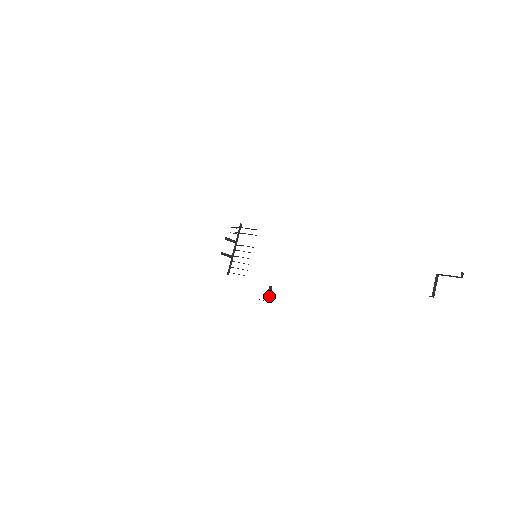
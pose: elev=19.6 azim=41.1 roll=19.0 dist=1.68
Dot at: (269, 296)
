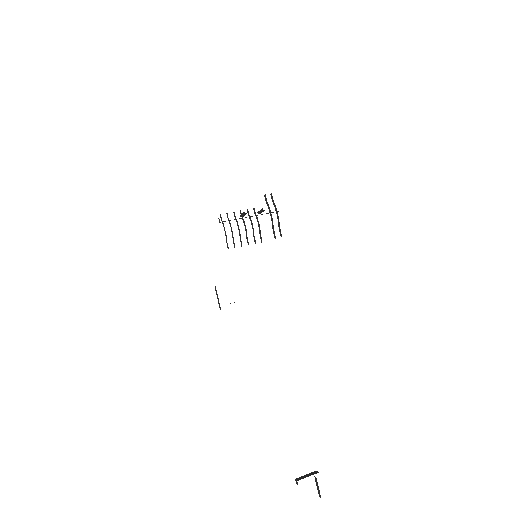
Dot at: occluded
